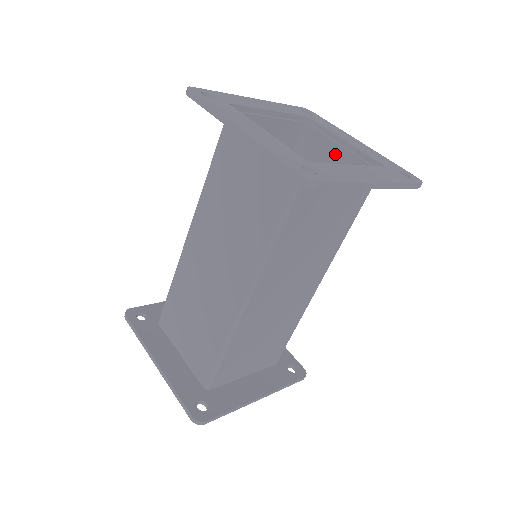
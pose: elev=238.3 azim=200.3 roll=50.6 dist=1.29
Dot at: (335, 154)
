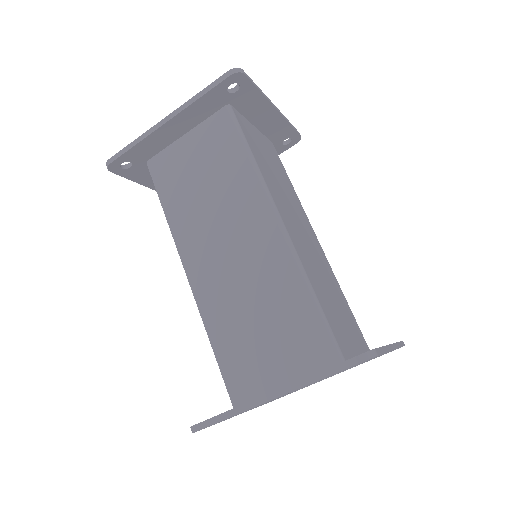
Dot at: occluded
